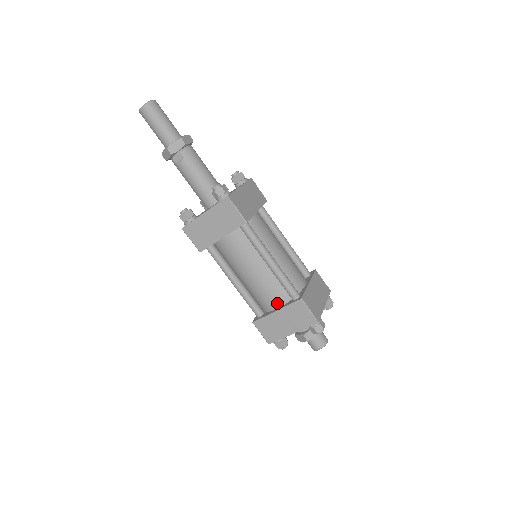
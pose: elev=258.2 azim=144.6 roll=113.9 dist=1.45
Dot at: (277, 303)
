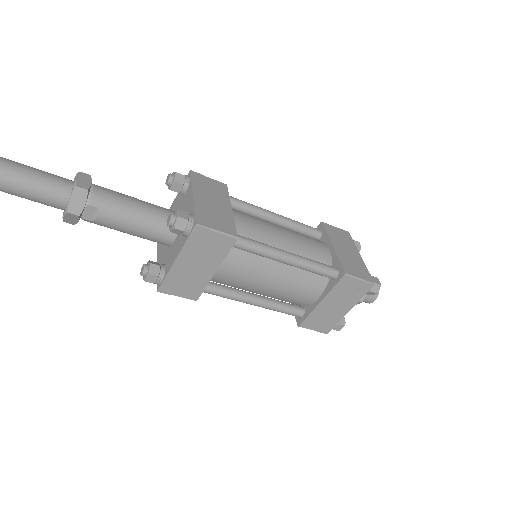
Dot at: (316, 293)
